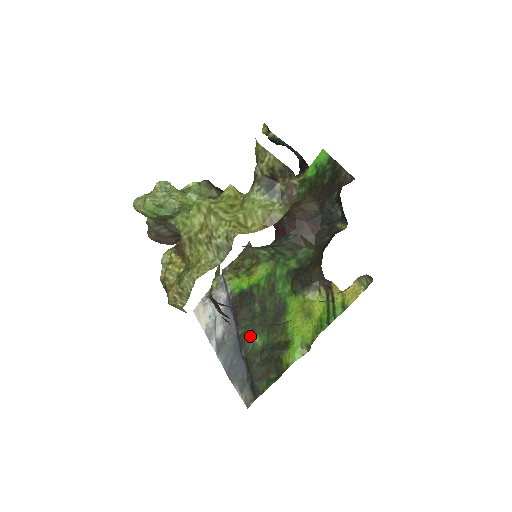
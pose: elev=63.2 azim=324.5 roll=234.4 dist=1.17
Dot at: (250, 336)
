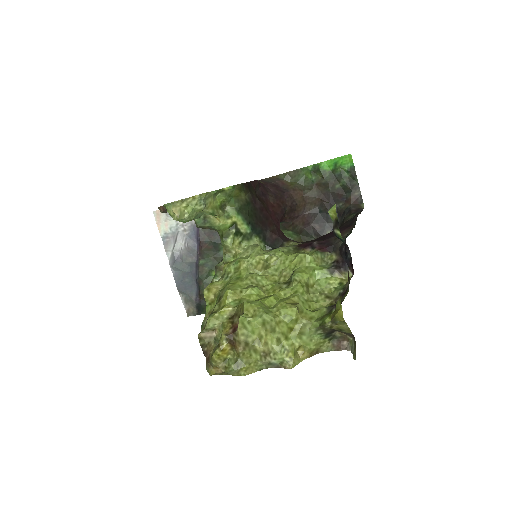
Dot at: (209, 269)
